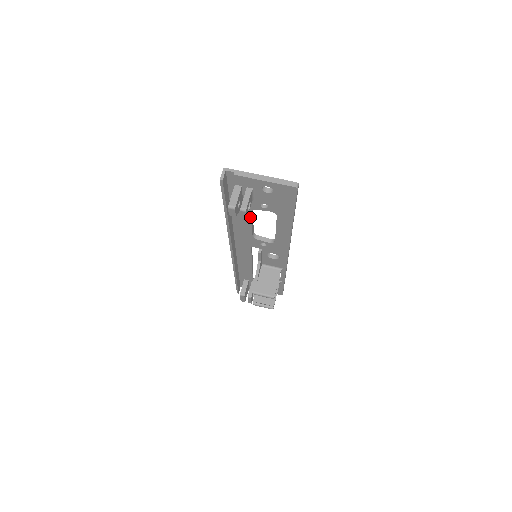
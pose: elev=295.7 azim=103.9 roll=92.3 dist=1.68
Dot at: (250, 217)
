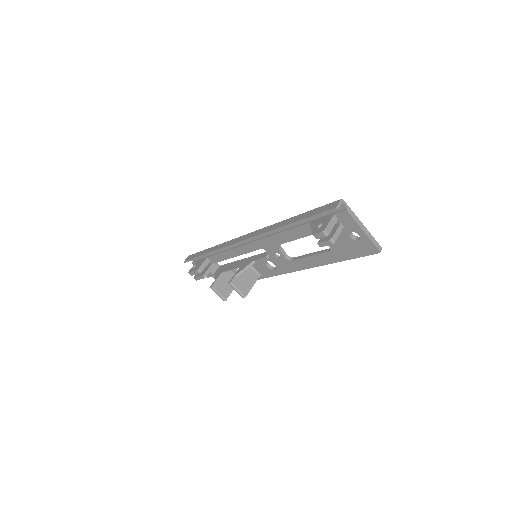
Dot at: (303, 236)
